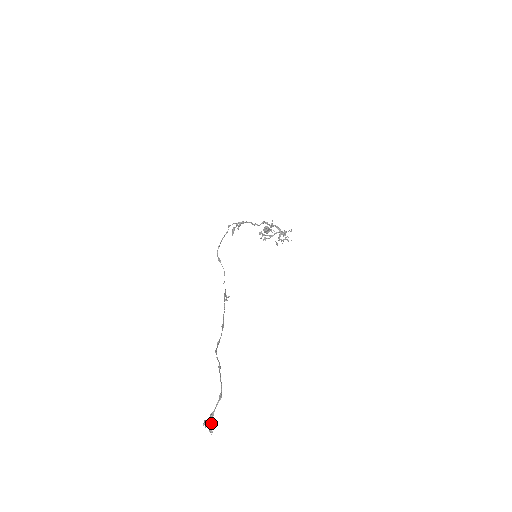
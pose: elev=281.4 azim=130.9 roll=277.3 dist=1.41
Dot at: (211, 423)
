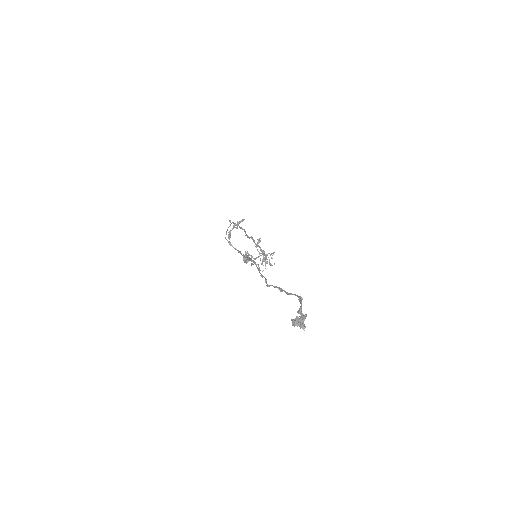
Dot at: (304, 315)
